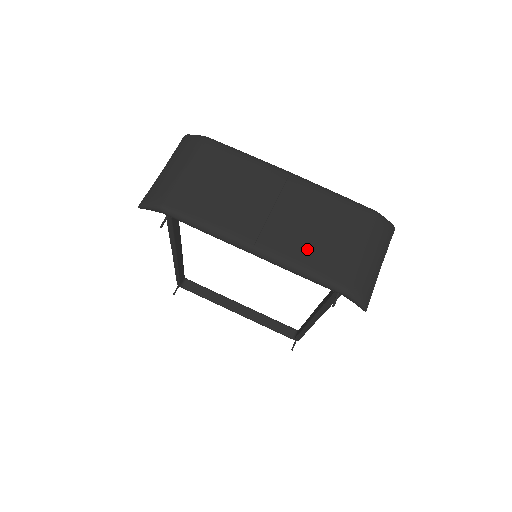
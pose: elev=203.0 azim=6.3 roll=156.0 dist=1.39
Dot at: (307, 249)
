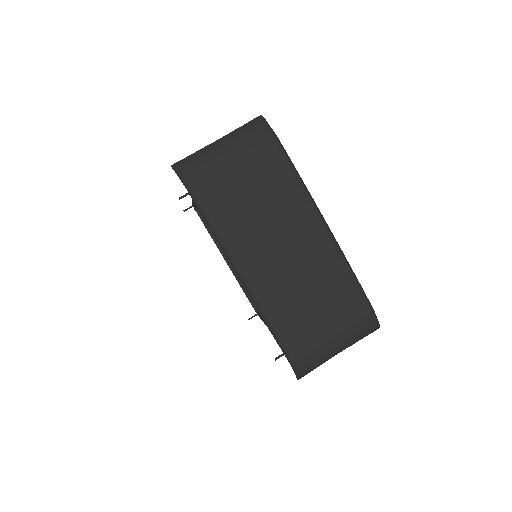
Dot at: (286, 306)
